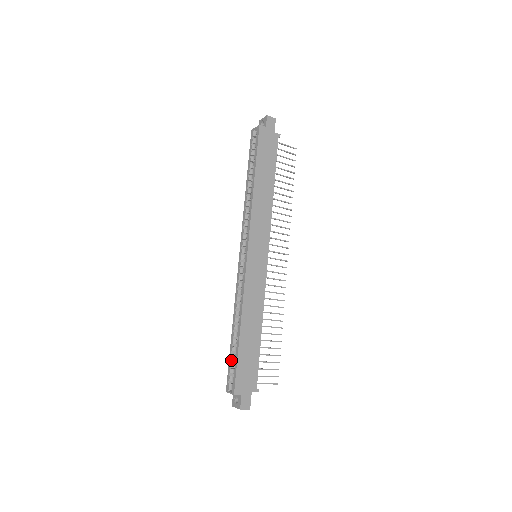
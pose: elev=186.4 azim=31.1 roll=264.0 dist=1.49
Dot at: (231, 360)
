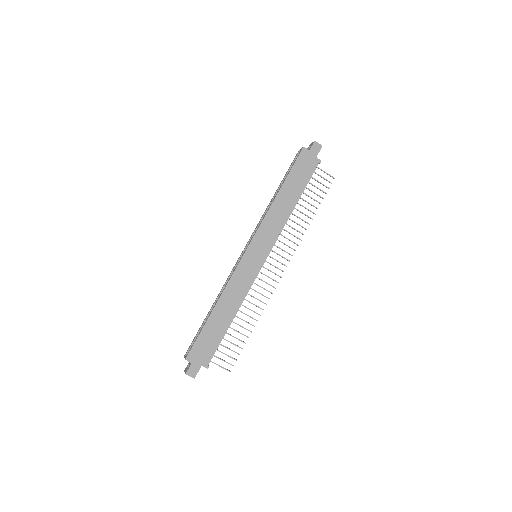
Dot at: (198, 332)
